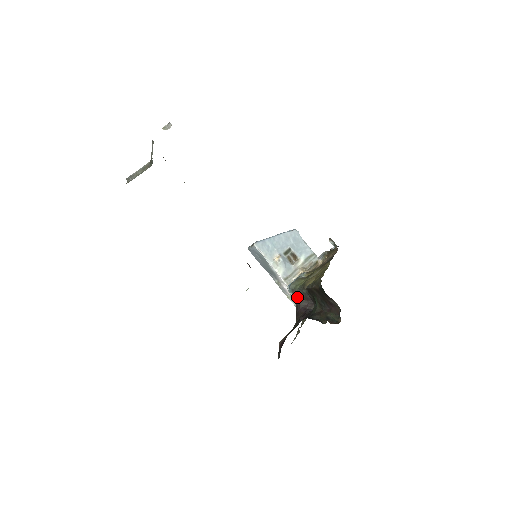
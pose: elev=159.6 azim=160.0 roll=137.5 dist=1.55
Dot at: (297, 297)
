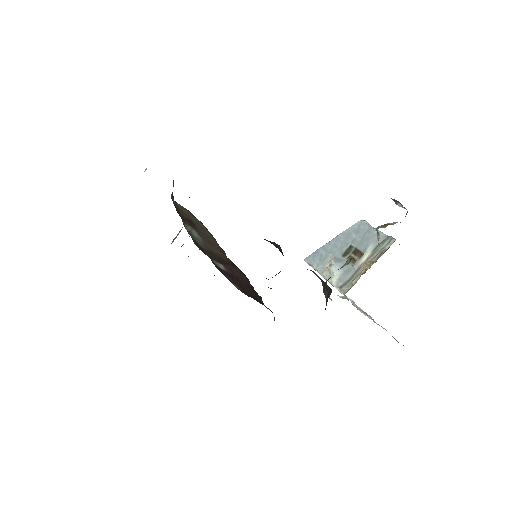
Dot at: (324, 294)
